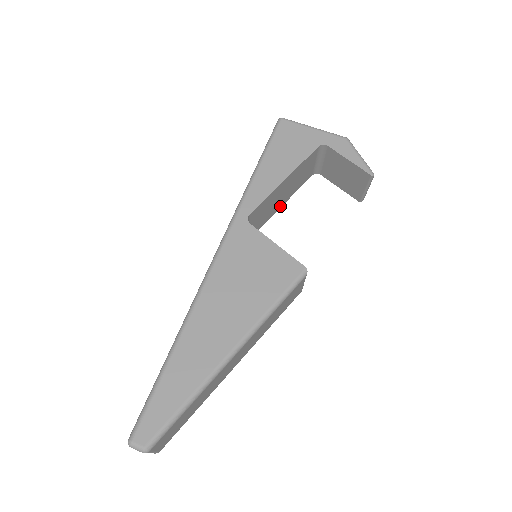
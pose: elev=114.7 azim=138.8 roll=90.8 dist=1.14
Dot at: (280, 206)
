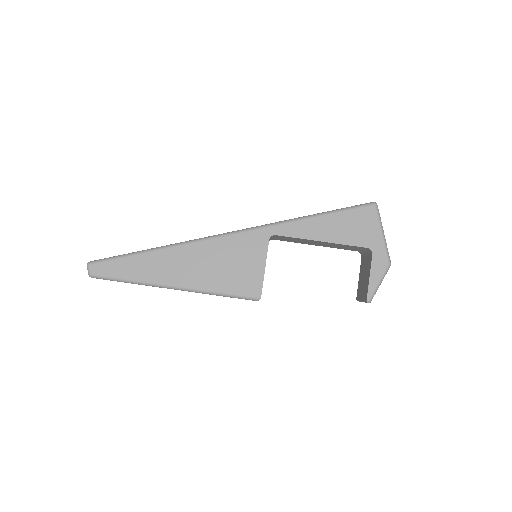
Dot at: (313, 244)
